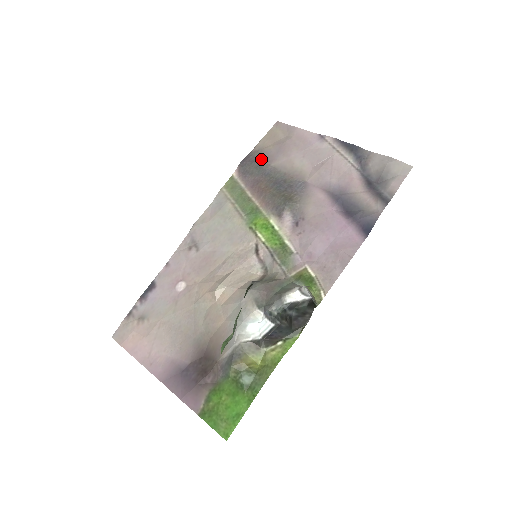
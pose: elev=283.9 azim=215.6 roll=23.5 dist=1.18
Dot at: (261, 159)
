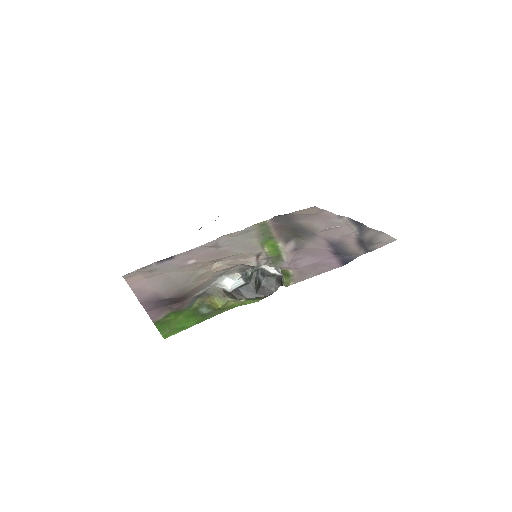
Dot at: (291, 218)
